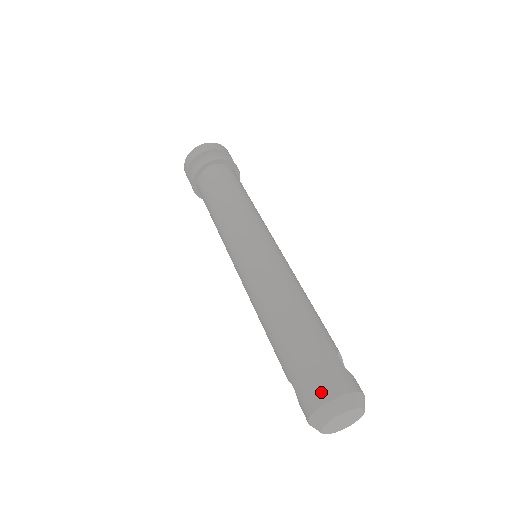
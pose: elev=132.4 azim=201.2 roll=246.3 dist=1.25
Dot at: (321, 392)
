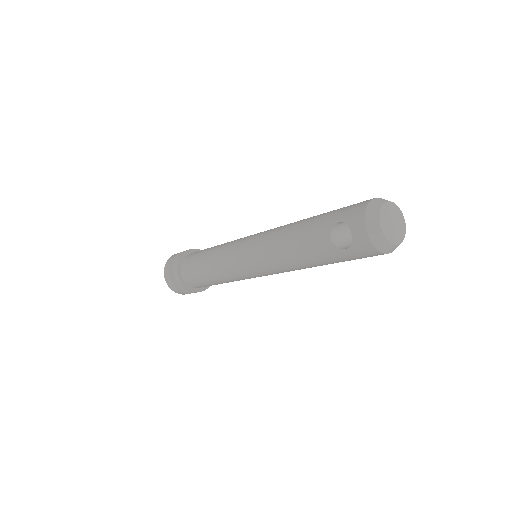
Dot at: (366, 200)
